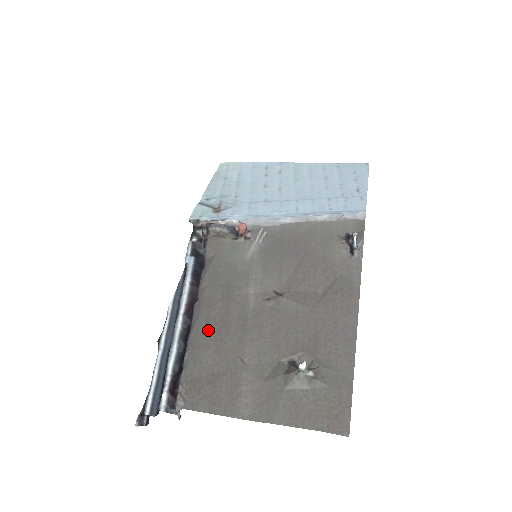
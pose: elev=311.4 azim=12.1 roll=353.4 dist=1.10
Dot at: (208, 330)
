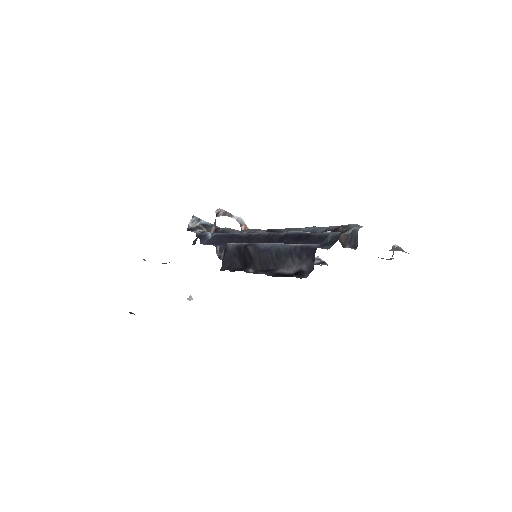
Dot at: occluded
